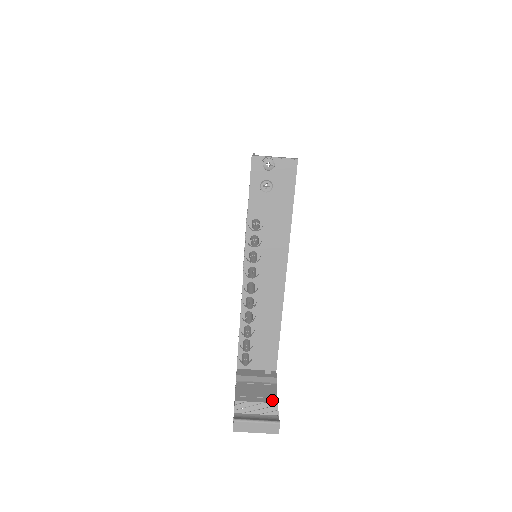
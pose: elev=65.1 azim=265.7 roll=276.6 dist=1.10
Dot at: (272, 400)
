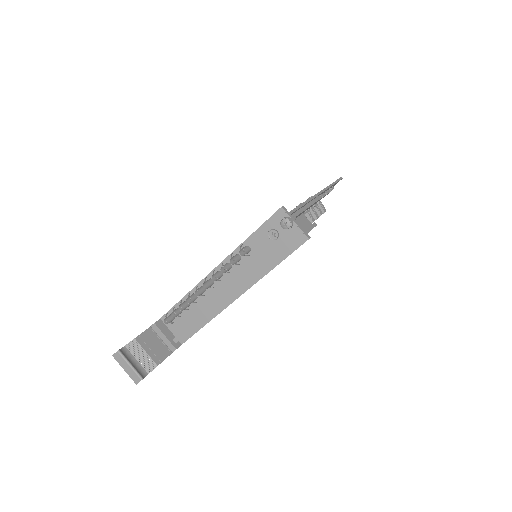
Dot at: (157, 360)
